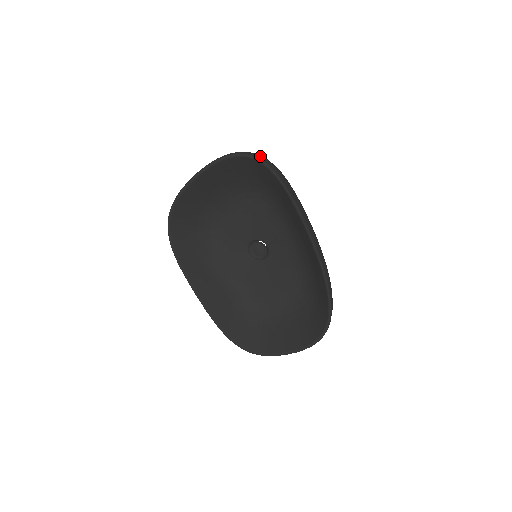
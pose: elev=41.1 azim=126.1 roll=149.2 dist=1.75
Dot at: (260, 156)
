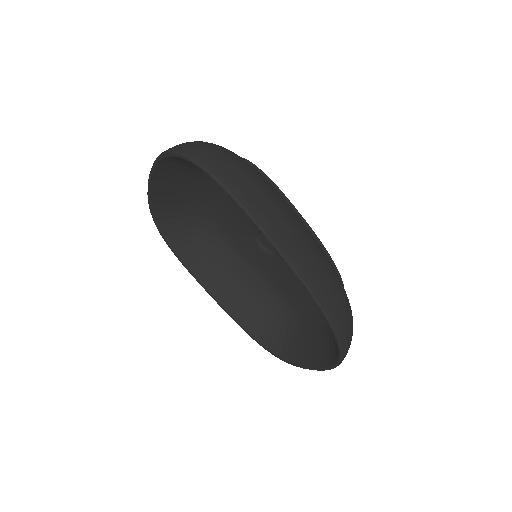
Dot at: (192, 151)
